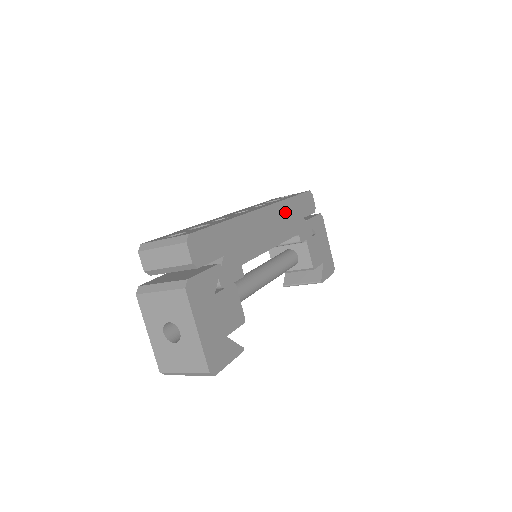
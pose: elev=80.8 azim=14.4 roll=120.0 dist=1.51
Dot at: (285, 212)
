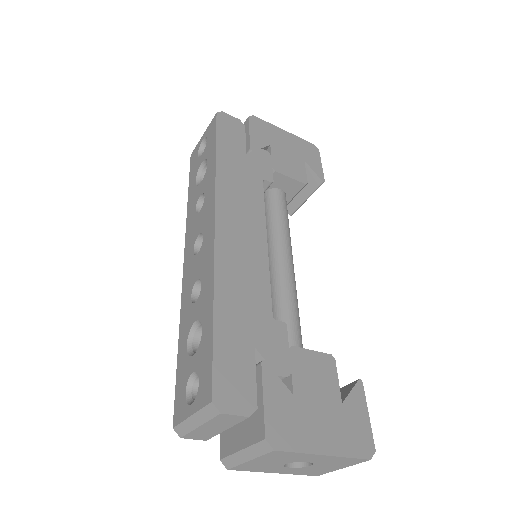
Dot at: (231, 184)
